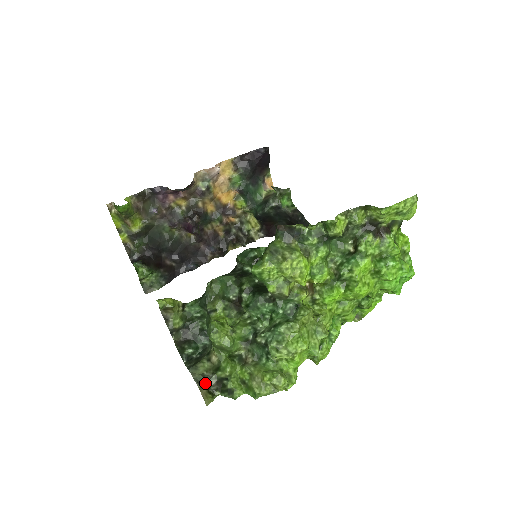
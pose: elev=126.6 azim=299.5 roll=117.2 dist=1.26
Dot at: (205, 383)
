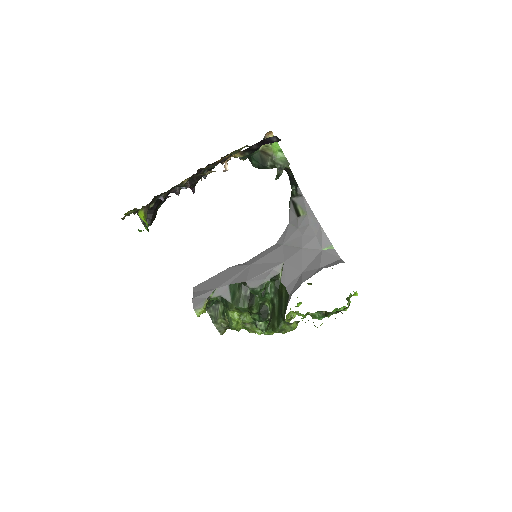
Dot at: (223, 330)
